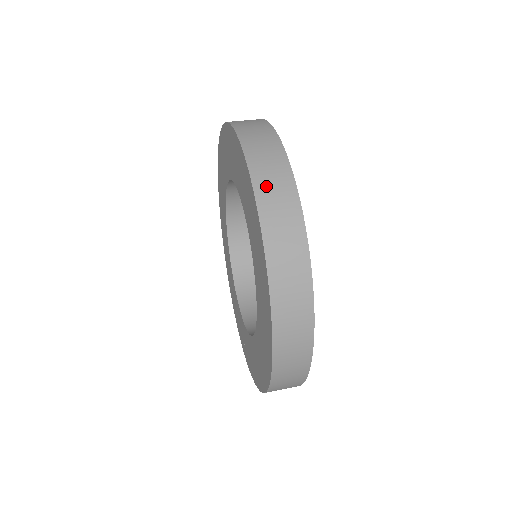
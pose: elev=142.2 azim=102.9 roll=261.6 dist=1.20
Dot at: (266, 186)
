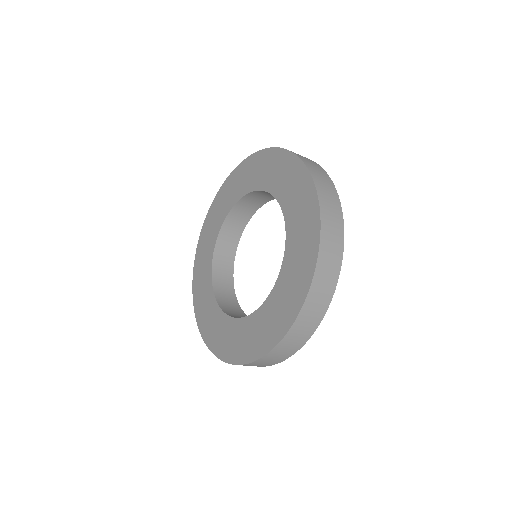
Dot at: occluded
